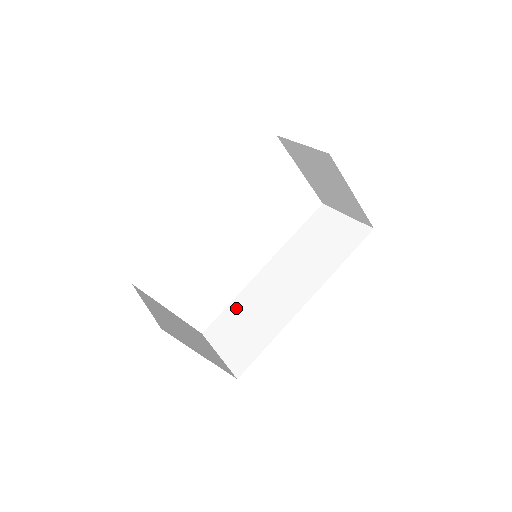
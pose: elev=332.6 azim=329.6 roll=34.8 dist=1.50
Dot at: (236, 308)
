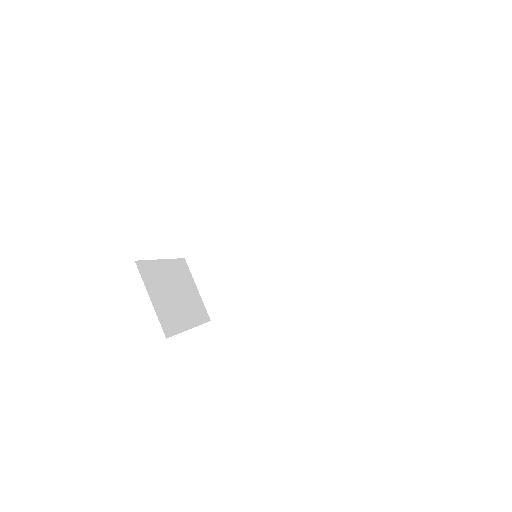
Dot at: (221, 252)
